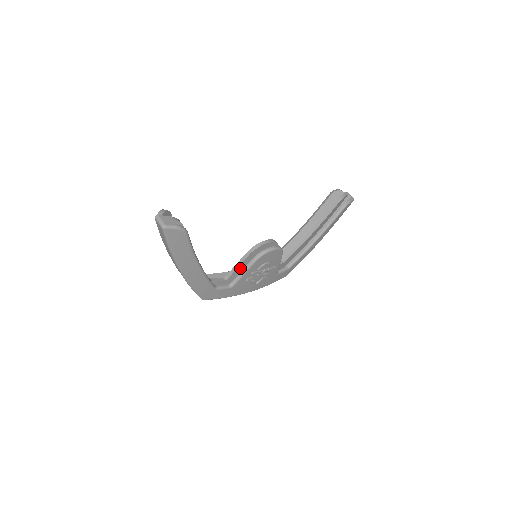
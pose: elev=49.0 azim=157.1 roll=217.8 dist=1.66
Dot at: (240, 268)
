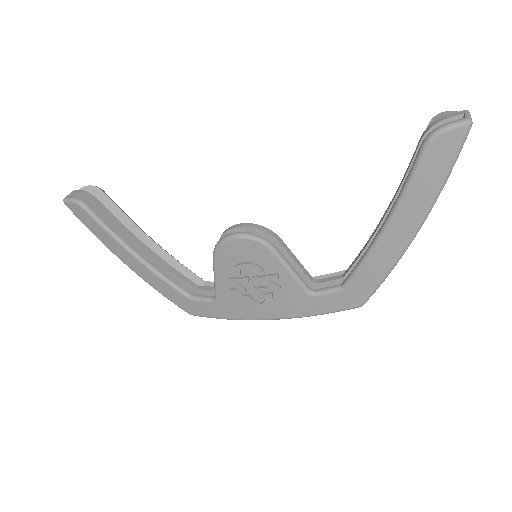
Dot at: occluded
